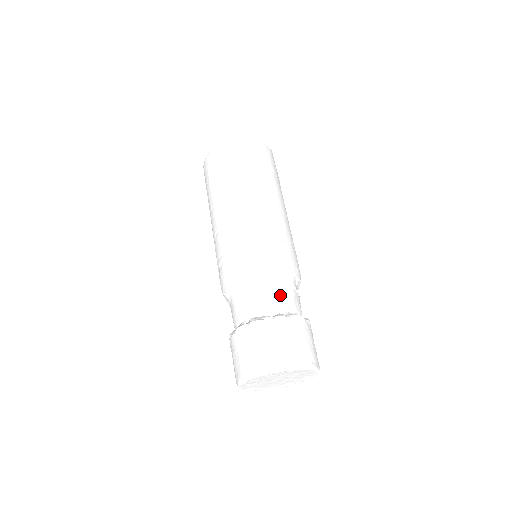
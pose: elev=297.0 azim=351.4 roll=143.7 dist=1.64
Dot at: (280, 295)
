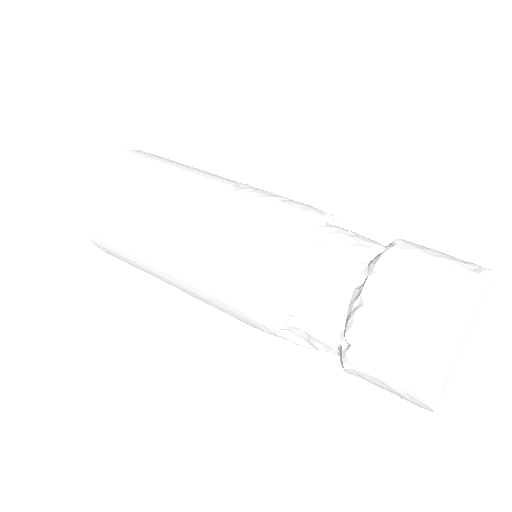
Dot at: (359, 235)
